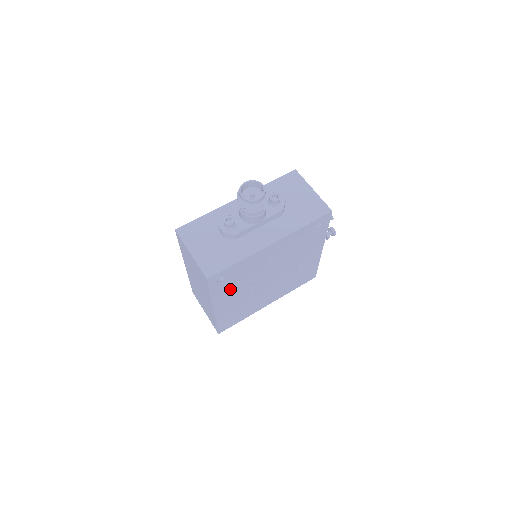
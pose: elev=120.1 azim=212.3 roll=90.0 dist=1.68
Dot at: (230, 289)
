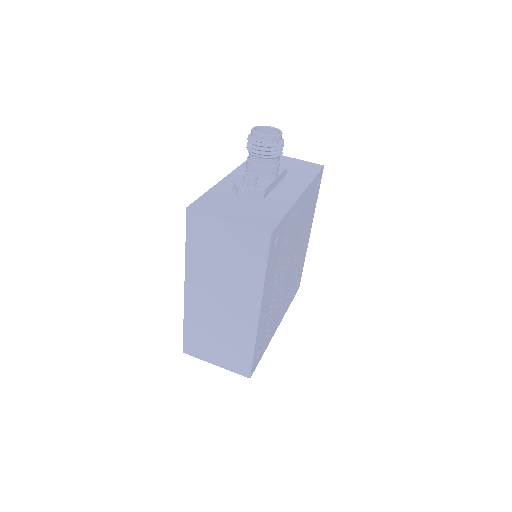
Dot at: (273, 271)
